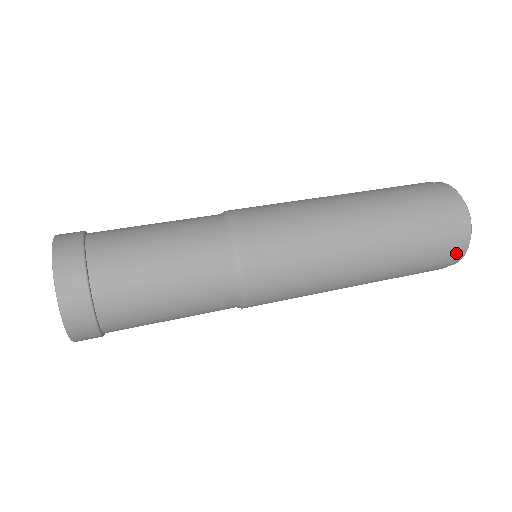
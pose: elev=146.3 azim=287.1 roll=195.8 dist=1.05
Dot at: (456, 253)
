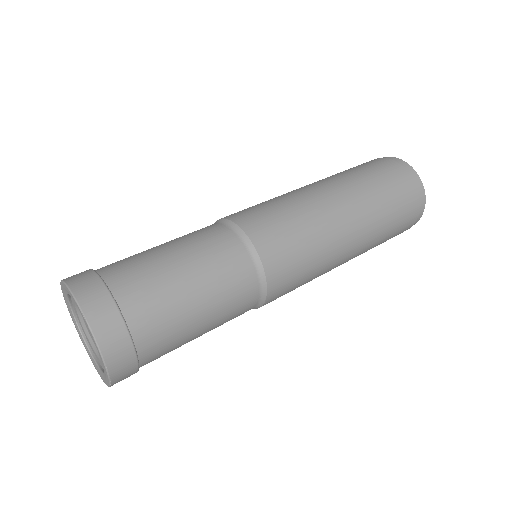
Dot at: (416, 217)
